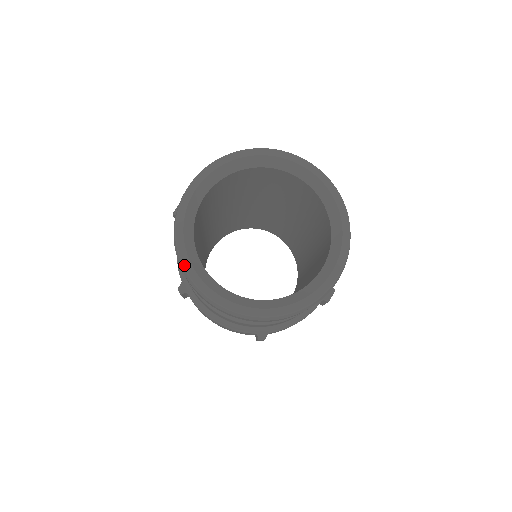
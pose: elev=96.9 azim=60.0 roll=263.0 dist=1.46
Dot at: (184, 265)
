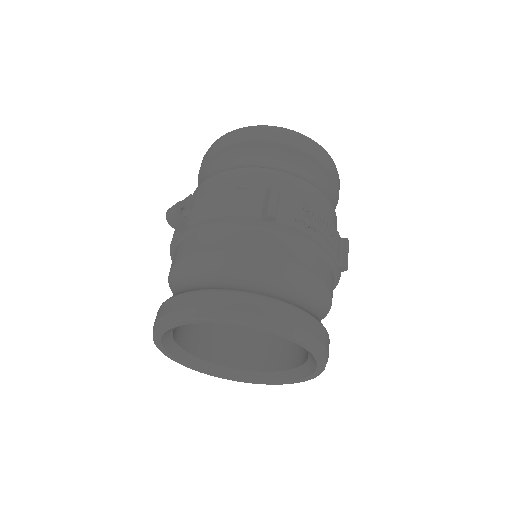
Dot at: (162, 352)
